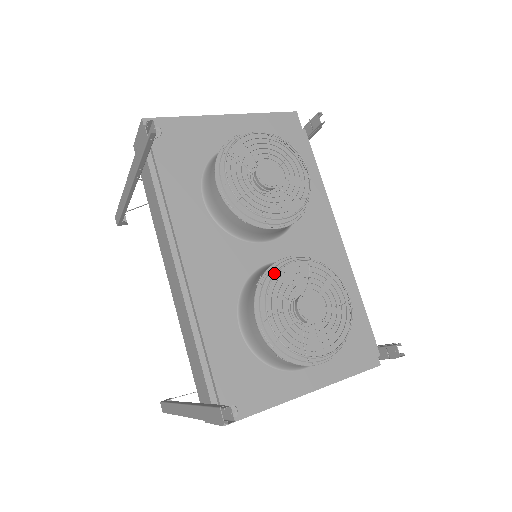
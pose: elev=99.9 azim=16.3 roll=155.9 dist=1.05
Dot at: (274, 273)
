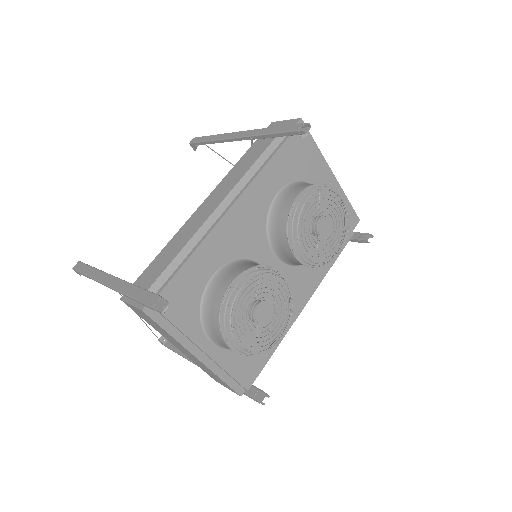
Dot at: occluded
